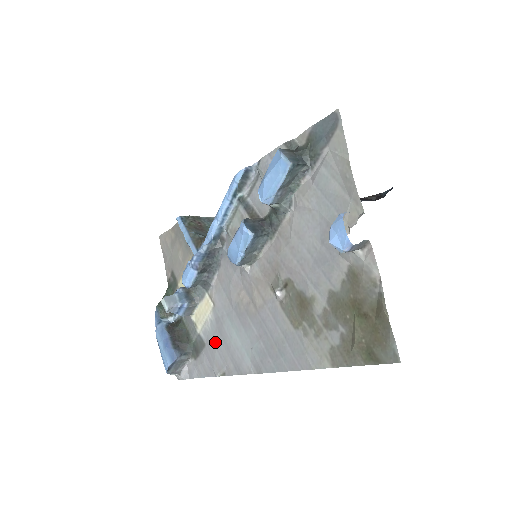
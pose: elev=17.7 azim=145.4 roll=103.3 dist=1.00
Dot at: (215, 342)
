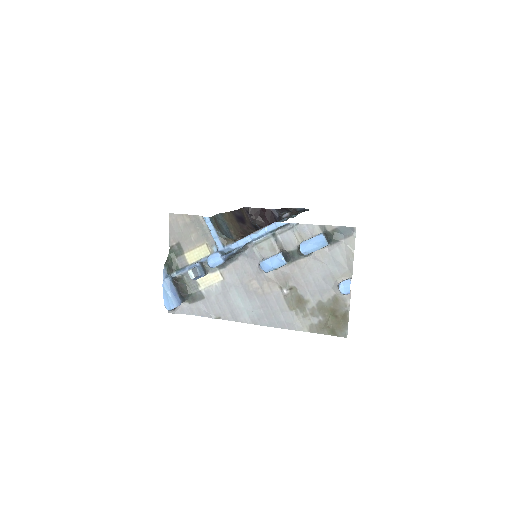
Dot at: (217, 299)
